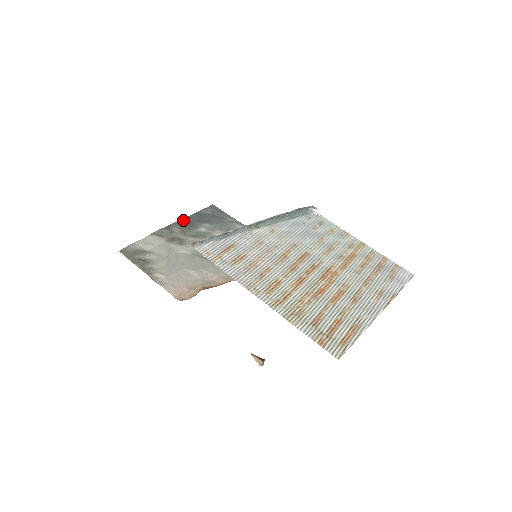
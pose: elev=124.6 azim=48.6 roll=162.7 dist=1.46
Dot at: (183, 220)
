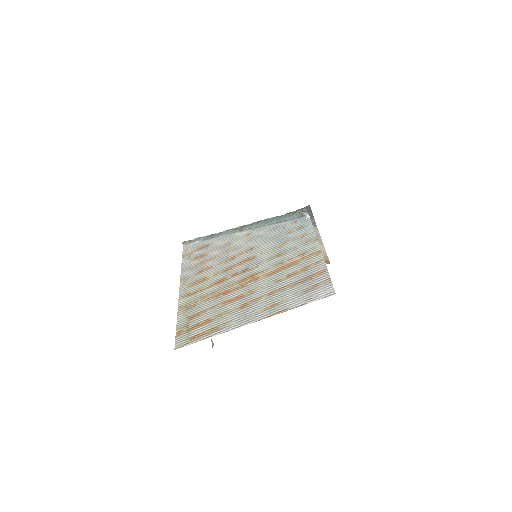
Dot at: occluded
